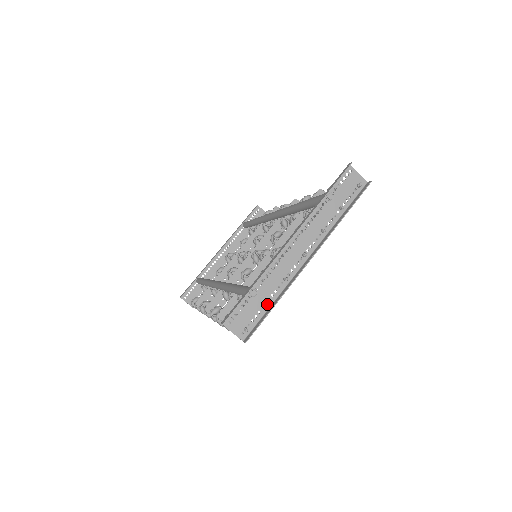
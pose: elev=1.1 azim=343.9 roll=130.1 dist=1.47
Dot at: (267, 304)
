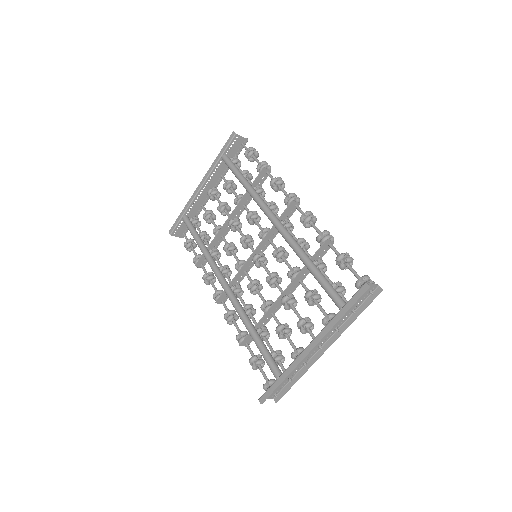
Dot at: (291, 382)
